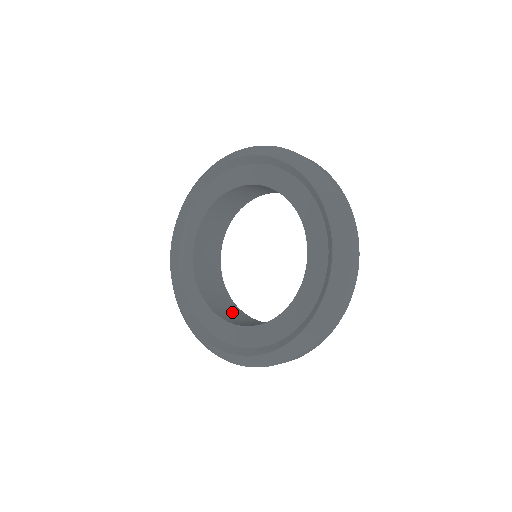
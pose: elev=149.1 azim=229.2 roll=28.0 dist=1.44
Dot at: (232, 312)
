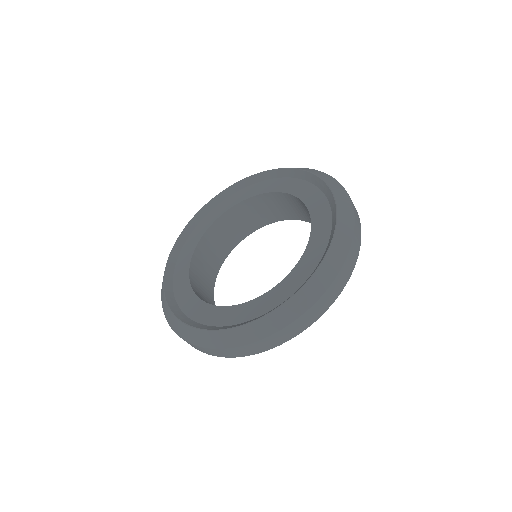
Dot at: (205, 281)
